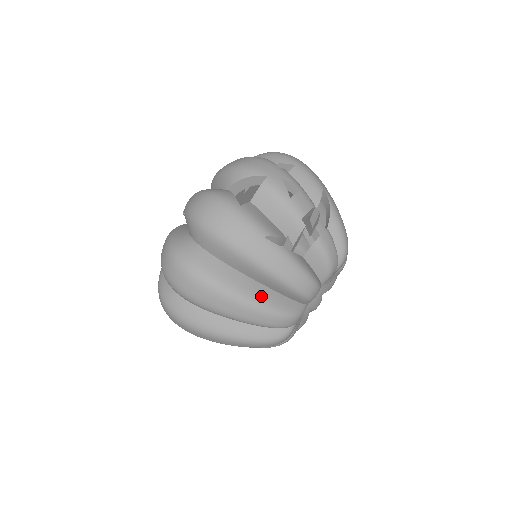
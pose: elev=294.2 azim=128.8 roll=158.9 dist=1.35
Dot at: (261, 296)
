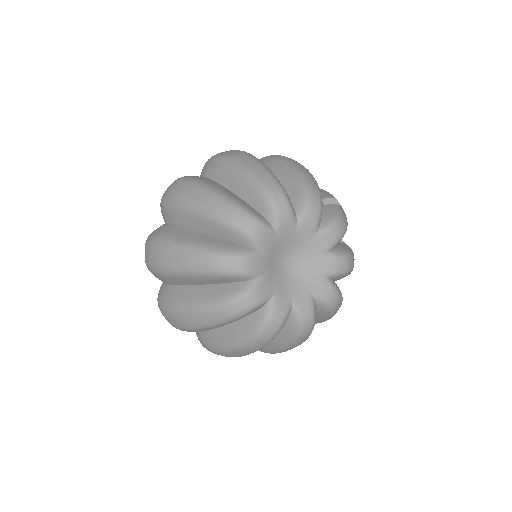
Dot at: occluded
